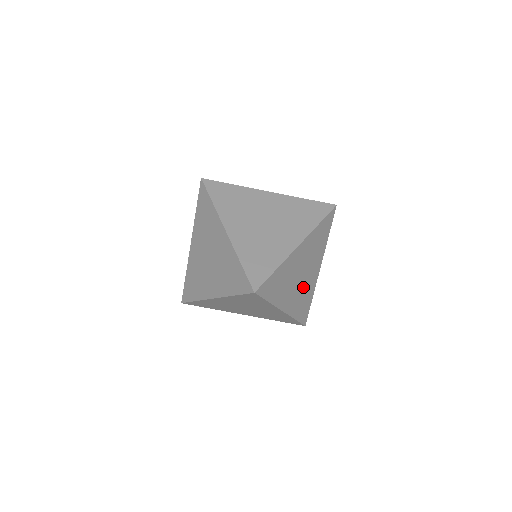
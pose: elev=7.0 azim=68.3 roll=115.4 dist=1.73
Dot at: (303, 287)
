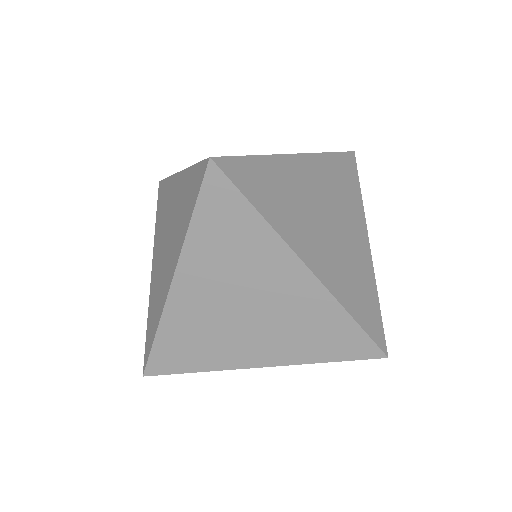
Dot at: (342, 251)
